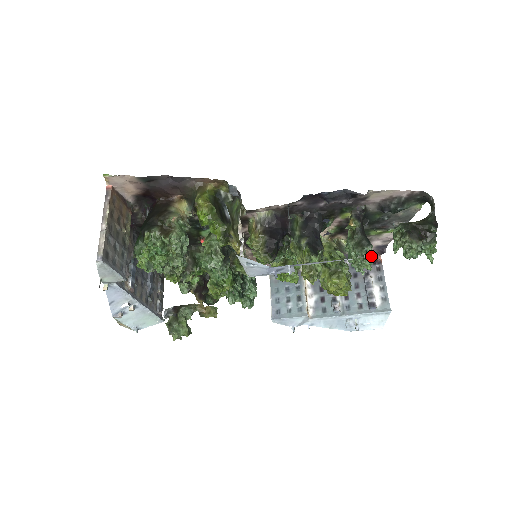
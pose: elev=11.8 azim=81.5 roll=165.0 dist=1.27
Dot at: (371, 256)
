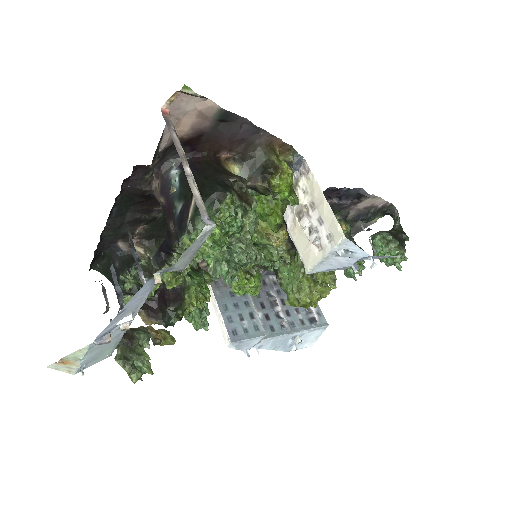
Dot at: occluded
